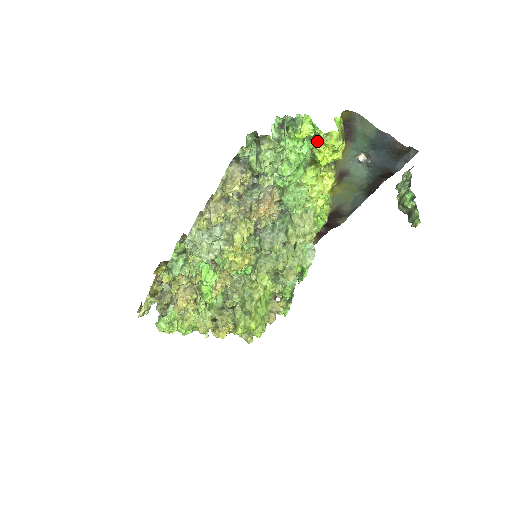
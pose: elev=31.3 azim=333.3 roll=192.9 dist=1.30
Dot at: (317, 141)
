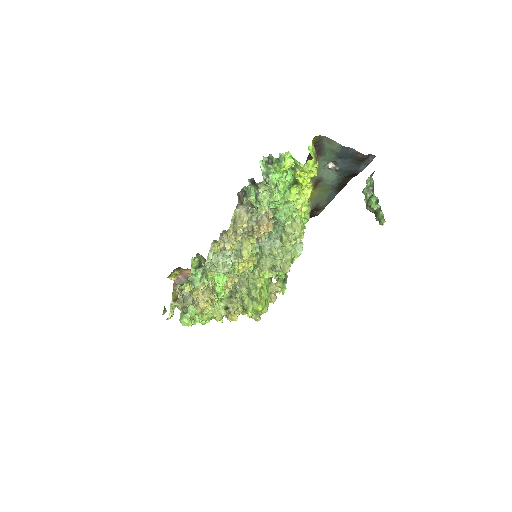
Dot at: (297, 169)
